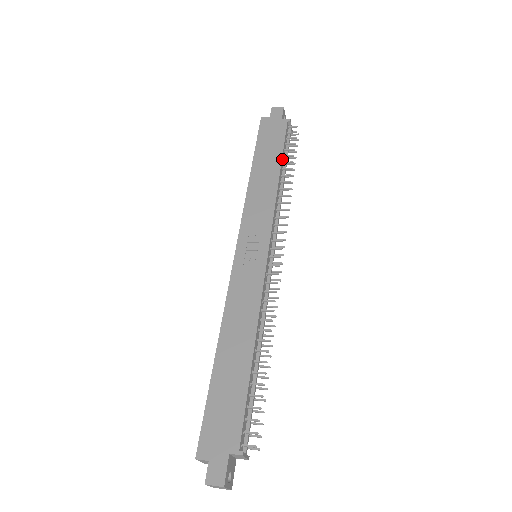
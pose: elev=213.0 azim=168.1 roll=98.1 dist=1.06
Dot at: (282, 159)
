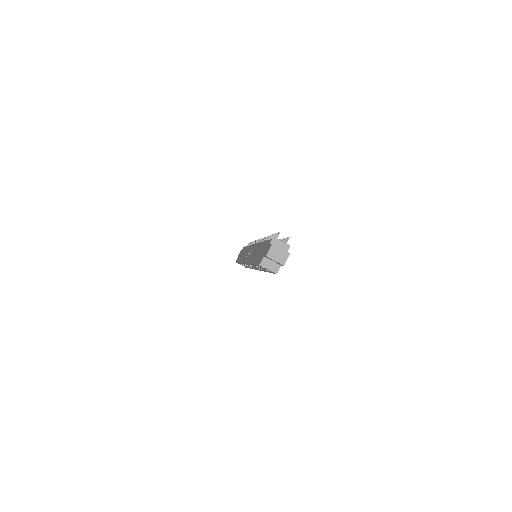
Dot at: occluded
